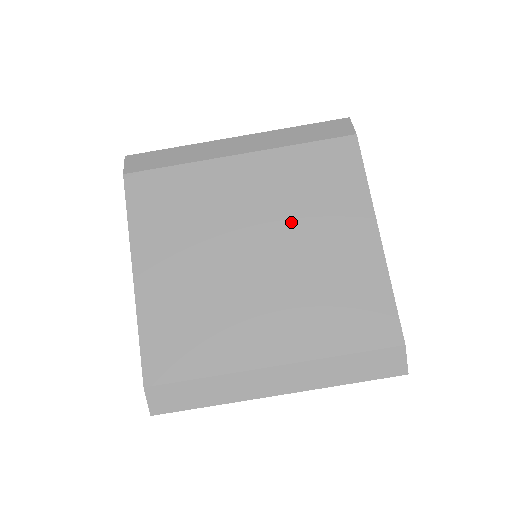
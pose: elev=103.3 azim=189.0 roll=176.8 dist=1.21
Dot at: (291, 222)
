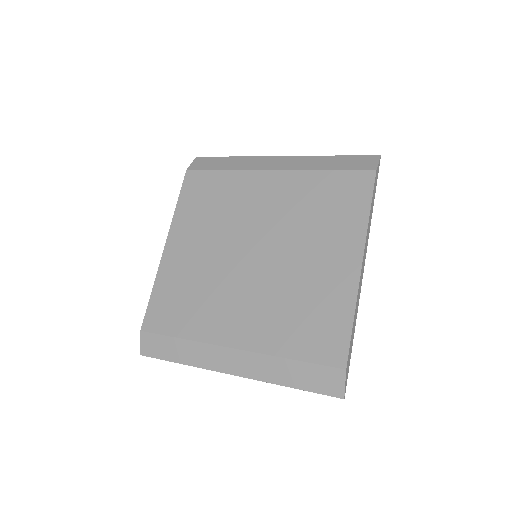
Dot at: (291, 234)
